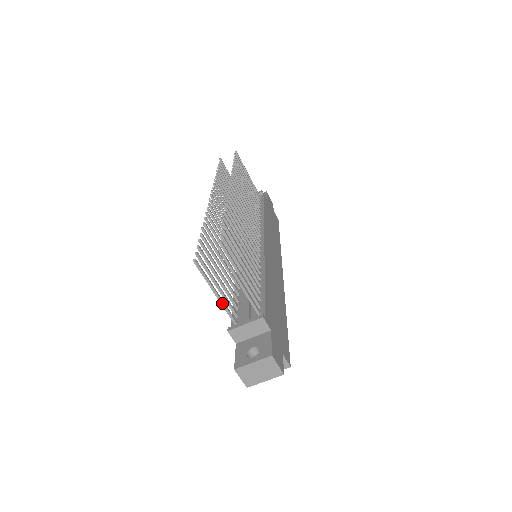
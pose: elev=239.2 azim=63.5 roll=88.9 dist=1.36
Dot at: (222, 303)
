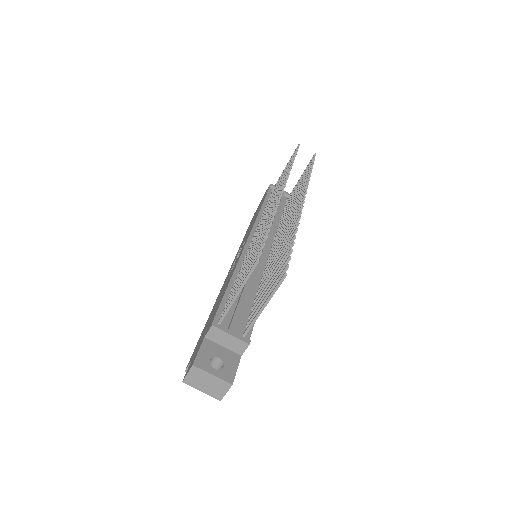
Dot at: (232, 302)
